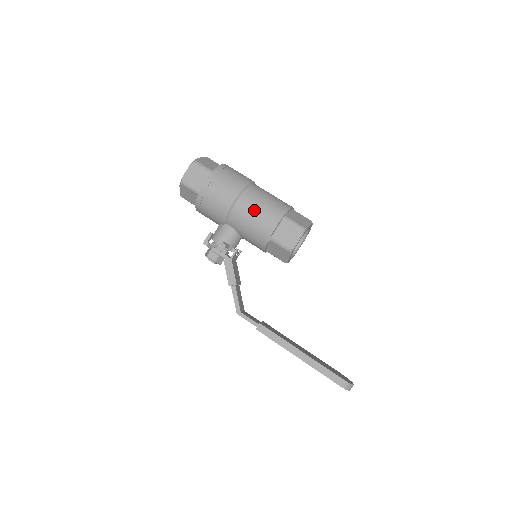
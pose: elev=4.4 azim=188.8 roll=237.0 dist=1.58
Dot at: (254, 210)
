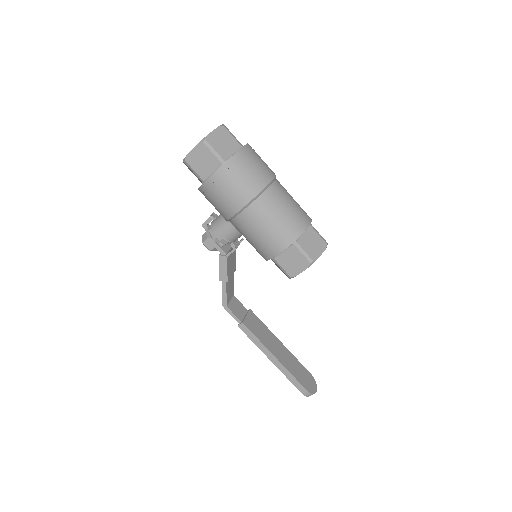
Dot at: (261, 227)
